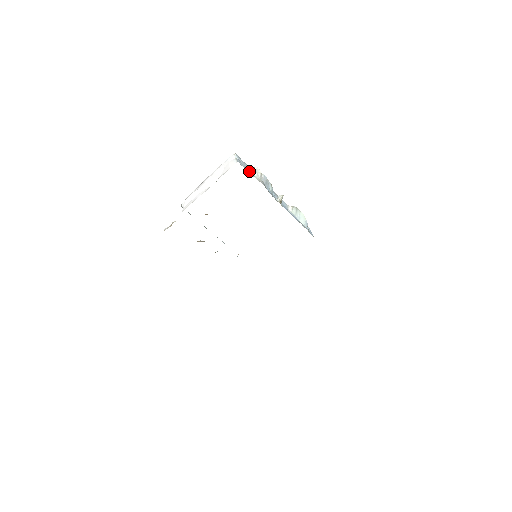
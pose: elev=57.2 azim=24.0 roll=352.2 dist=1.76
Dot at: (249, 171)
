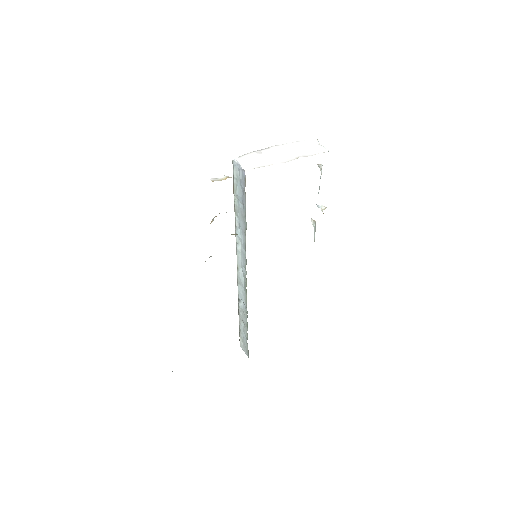
Dot at: occluded
